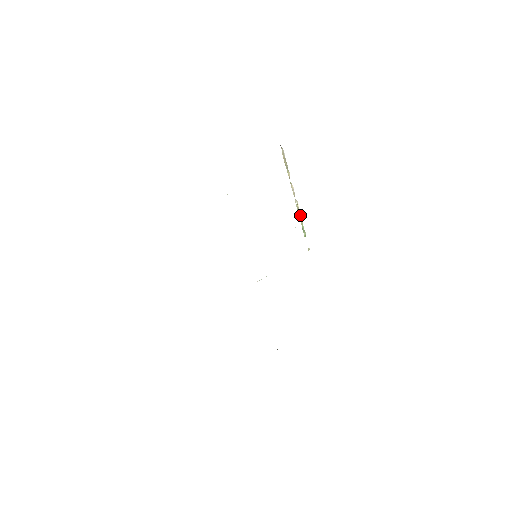
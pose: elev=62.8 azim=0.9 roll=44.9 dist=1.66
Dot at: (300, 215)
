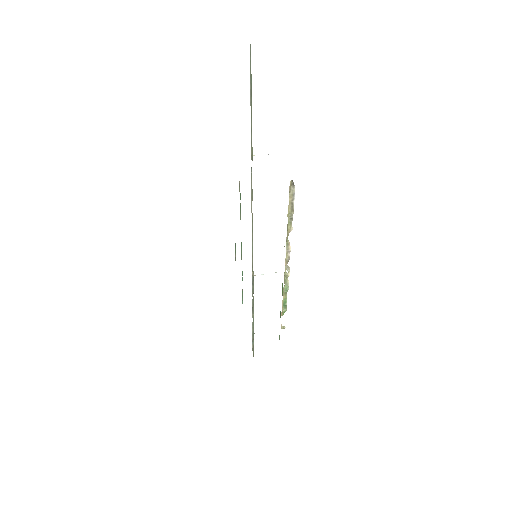
Dot at: (287, 287)
